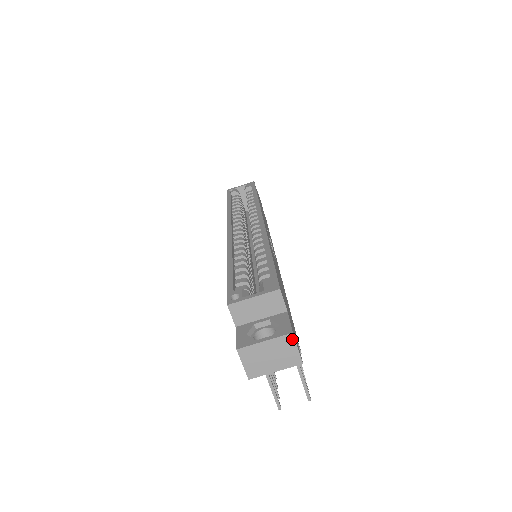
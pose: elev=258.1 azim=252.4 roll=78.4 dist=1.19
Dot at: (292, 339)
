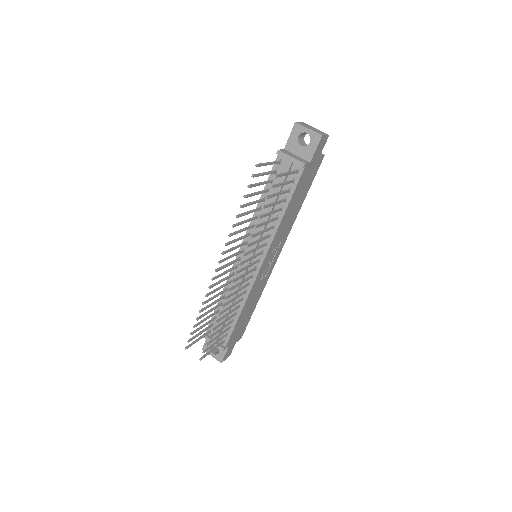
Dot at: (327, 135)
